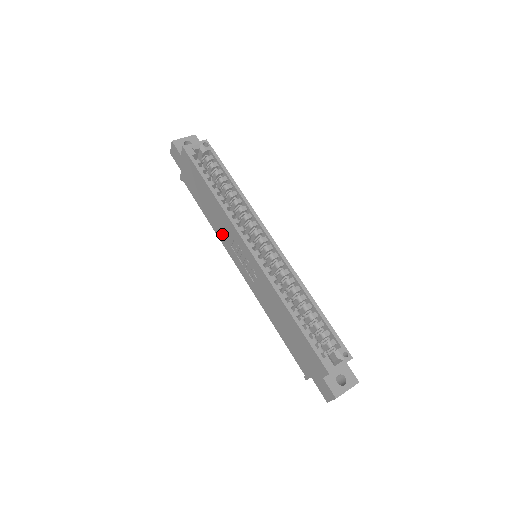
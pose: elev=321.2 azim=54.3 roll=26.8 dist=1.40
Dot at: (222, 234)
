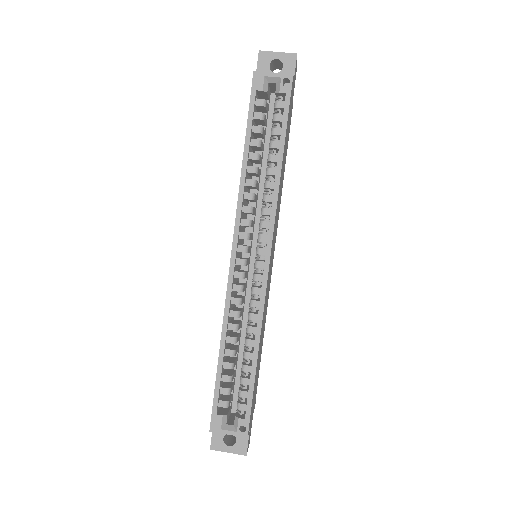
Dot at: occluded
